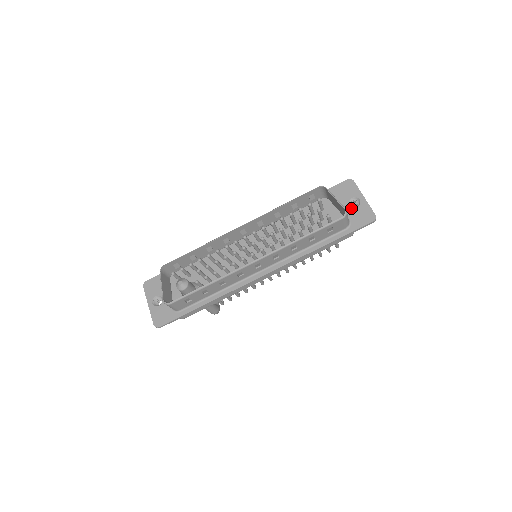
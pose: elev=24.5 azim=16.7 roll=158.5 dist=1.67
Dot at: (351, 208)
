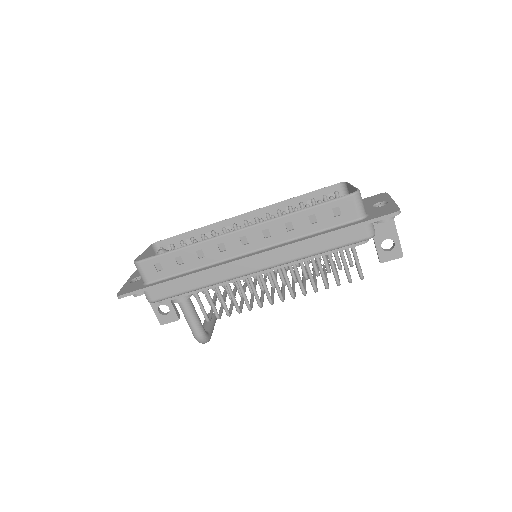
Dot at: (374, 208)
